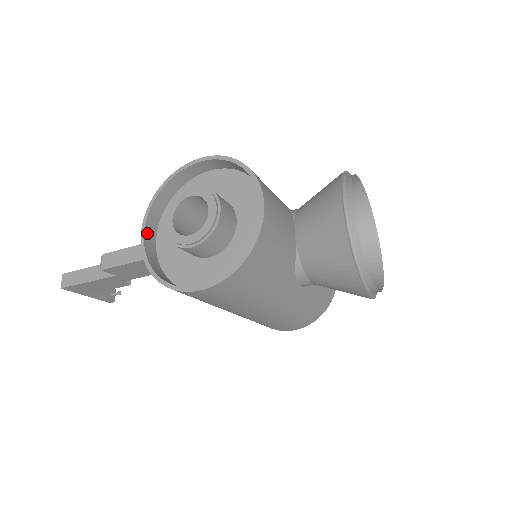
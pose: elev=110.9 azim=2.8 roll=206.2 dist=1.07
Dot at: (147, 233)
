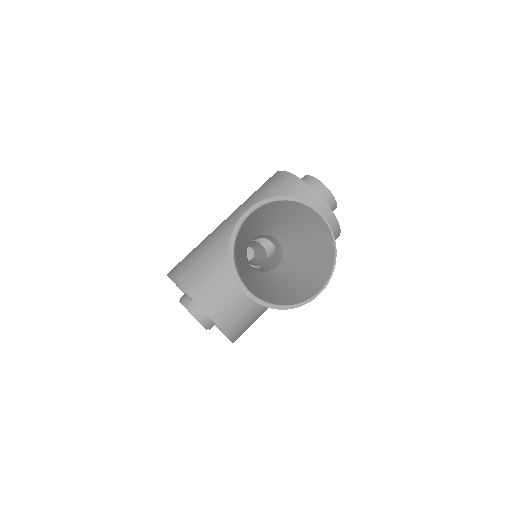
Dot at: occluded
